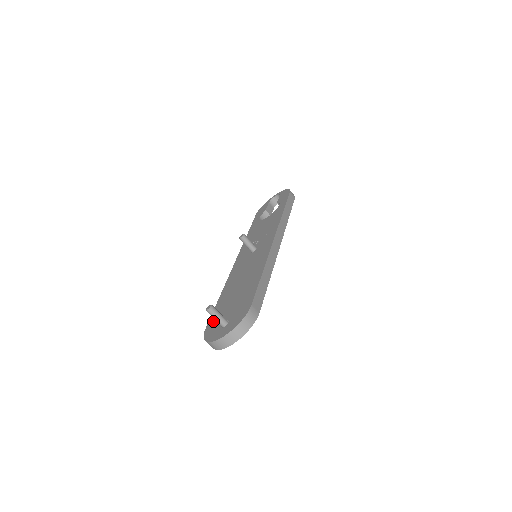
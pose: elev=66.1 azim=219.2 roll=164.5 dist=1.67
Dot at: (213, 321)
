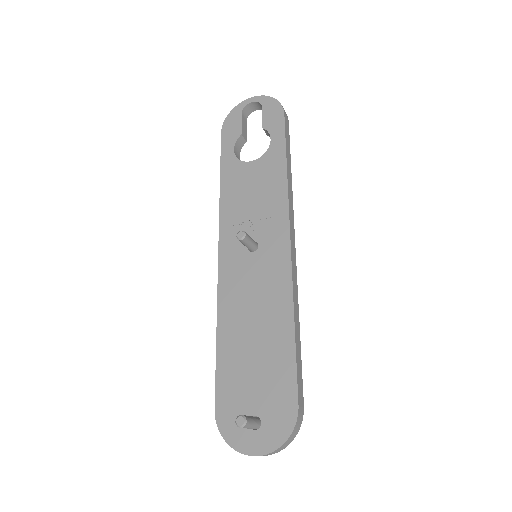
Dot at: (226, 400)
